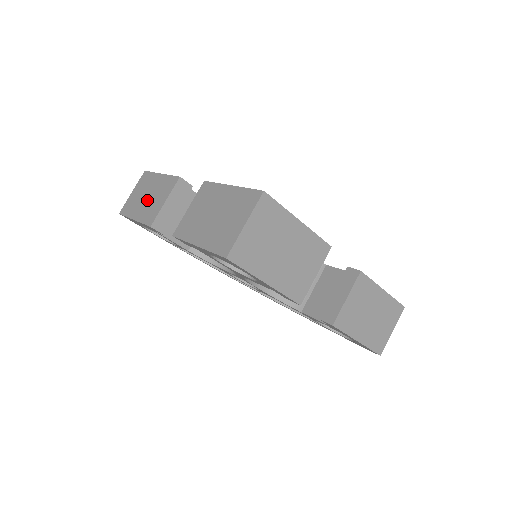
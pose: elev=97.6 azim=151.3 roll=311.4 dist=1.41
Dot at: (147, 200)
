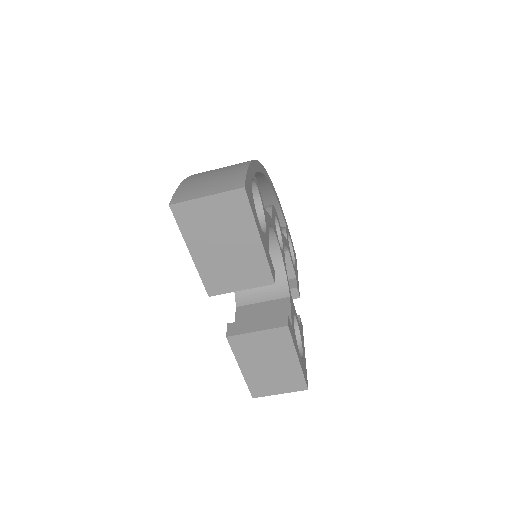
Dot at: (222, 254)
